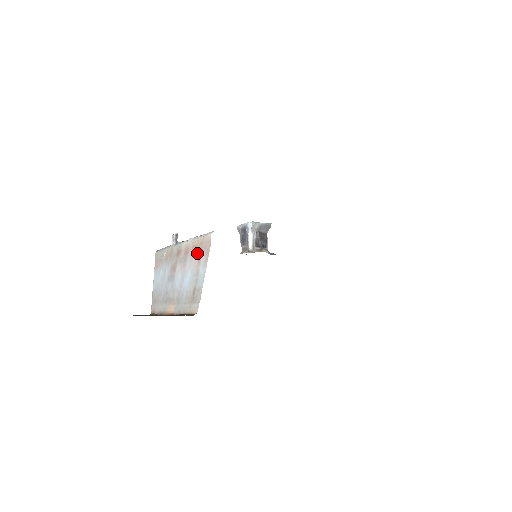
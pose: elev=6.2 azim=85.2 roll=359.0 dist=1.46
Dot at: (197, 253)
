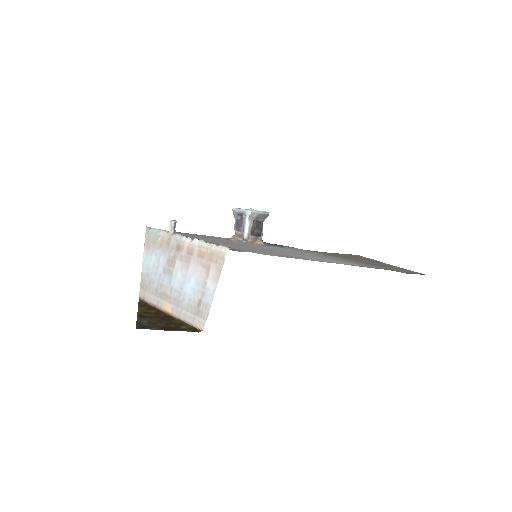
Dot at: (205, 262)
